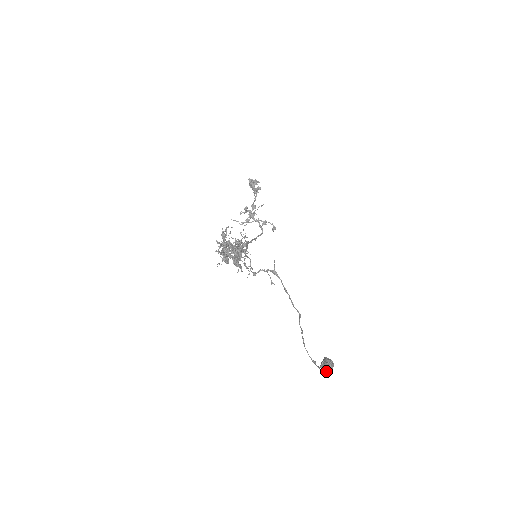
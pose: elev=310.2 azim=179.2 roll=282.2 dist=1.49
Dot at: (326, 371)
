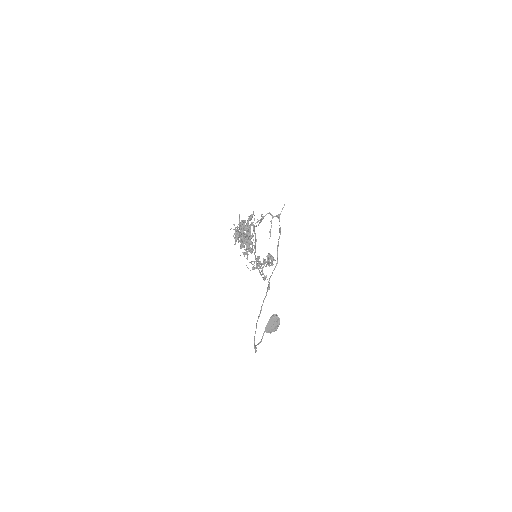
Dot at: (271, 324)
